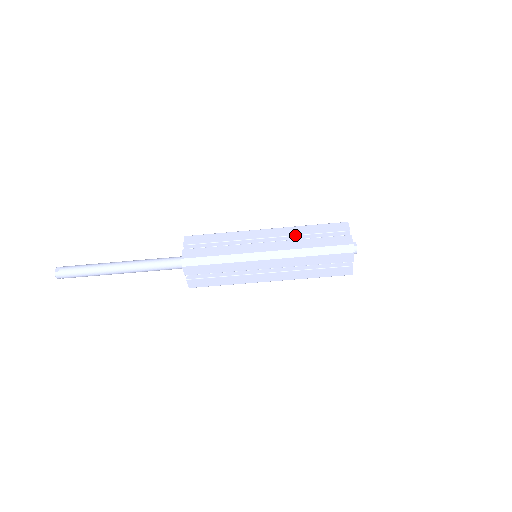
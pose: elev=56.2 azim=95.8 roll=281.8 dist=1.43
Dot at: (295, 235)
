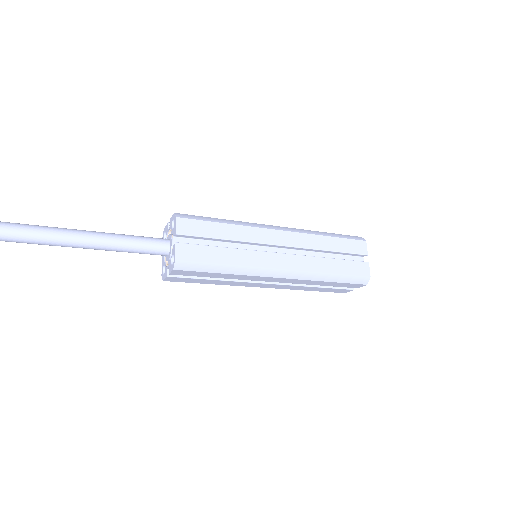
Dot at: (313, 249)
